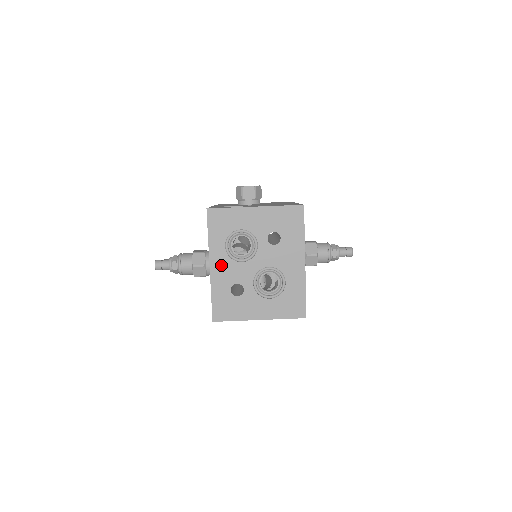
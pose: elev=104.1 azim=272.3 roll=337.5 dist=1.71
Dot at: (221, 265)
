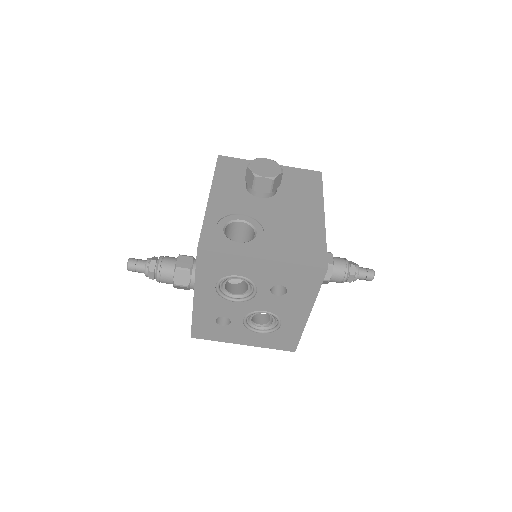
Dot at: (208, 300)
